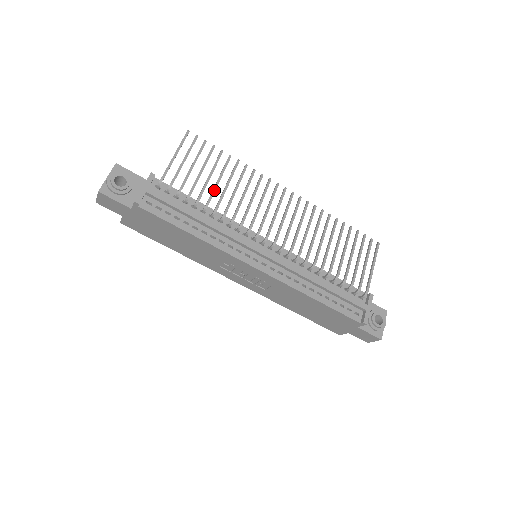
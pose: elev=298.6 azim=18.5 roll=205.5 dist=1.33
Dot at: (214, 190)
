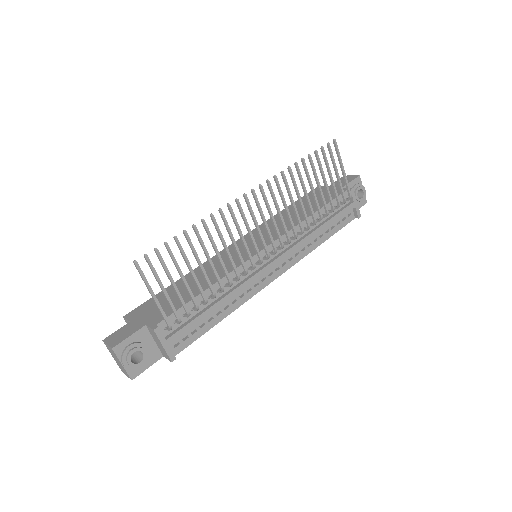
Dot at: (207, 279)
